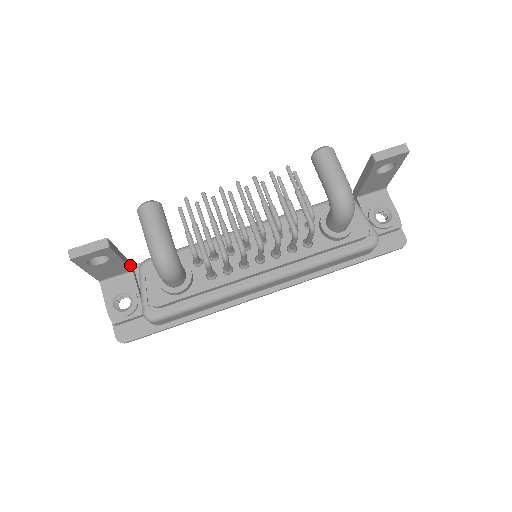
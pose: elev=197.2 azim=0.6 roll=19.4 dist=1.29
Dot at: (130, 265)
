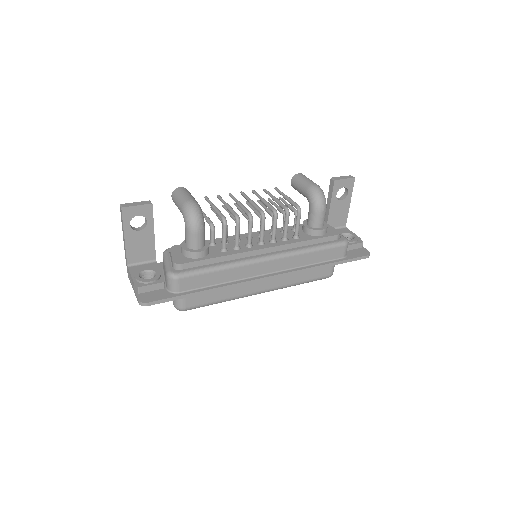
Dot at: (155, 255)
